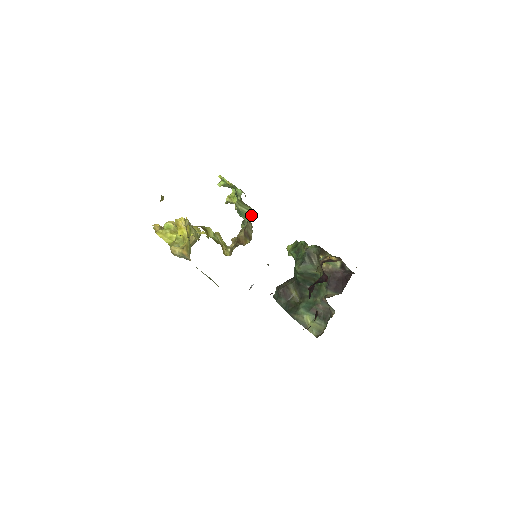
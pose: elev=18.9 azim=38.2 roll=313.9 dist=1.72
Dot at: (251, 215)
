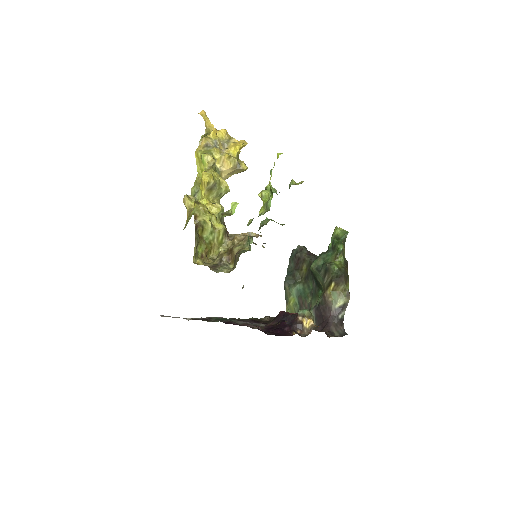
Dot at: occluded
